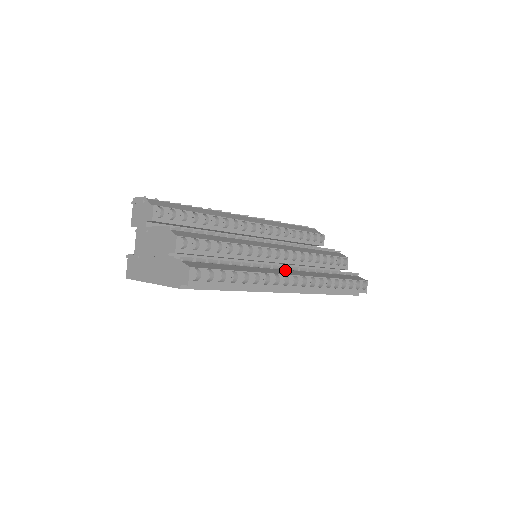
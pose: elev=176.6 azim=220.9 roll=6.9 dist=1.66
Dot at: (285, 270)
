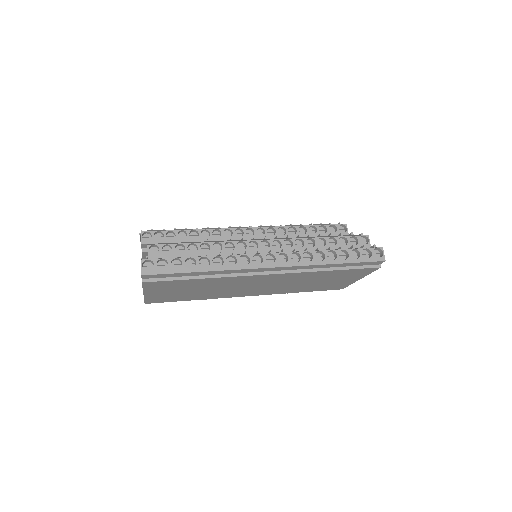
Dot at: occluded
